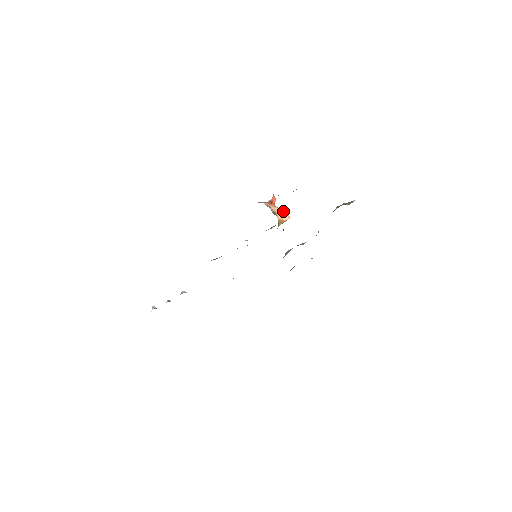
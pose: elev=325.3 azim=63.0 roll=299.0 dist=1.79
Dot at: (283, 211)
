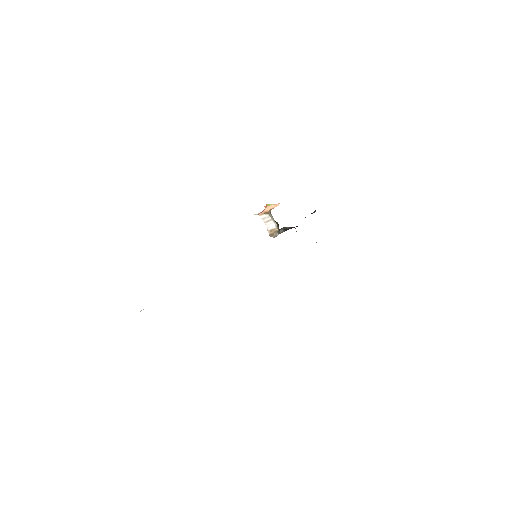
Dot at: (274, 205)
